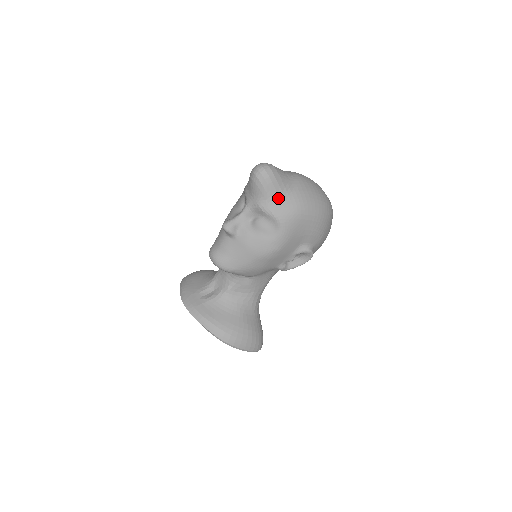
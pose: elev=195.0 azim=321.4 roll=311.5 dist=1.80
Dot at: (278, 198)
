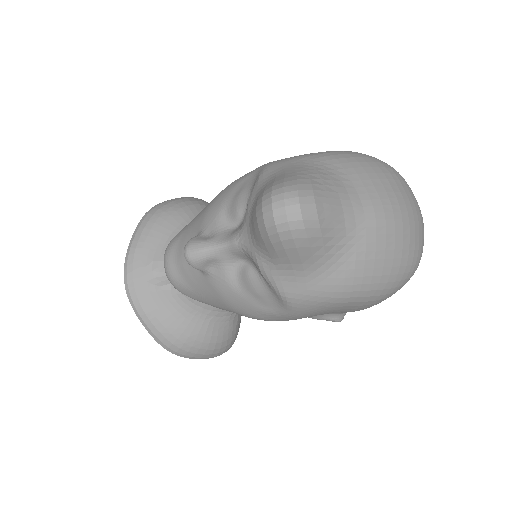
Dot at: (300, 270)
